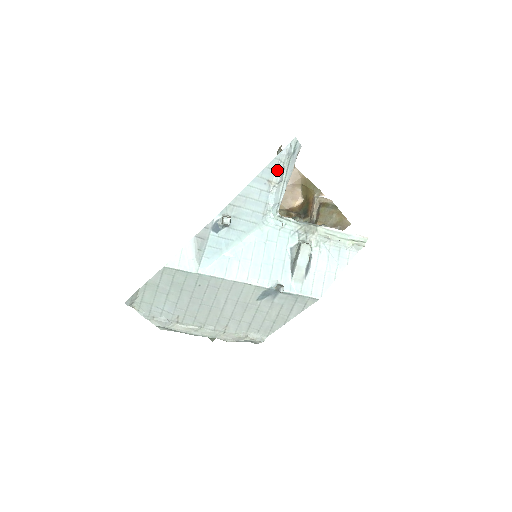
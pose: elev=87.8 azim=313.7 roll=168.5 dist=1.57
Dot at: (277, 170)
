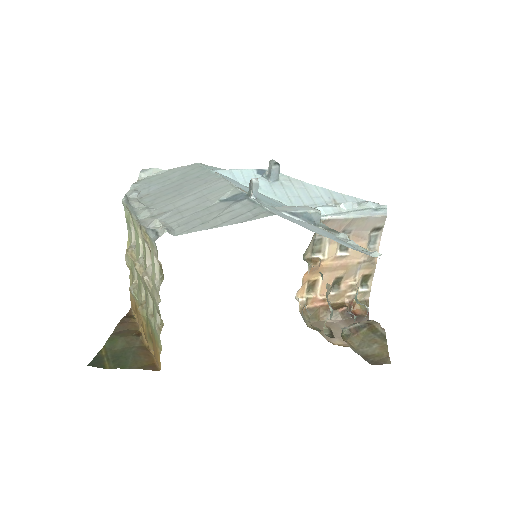
Dot at: occluded
